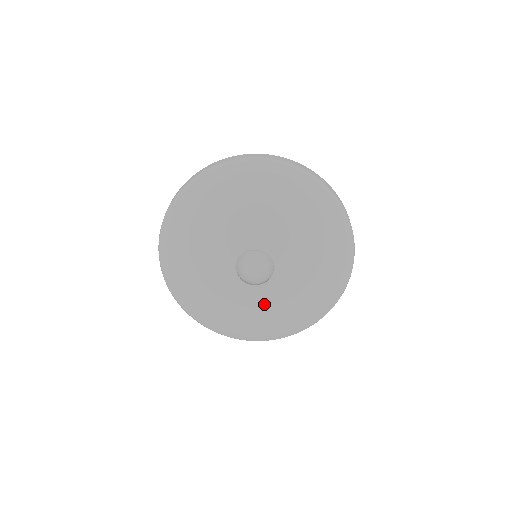
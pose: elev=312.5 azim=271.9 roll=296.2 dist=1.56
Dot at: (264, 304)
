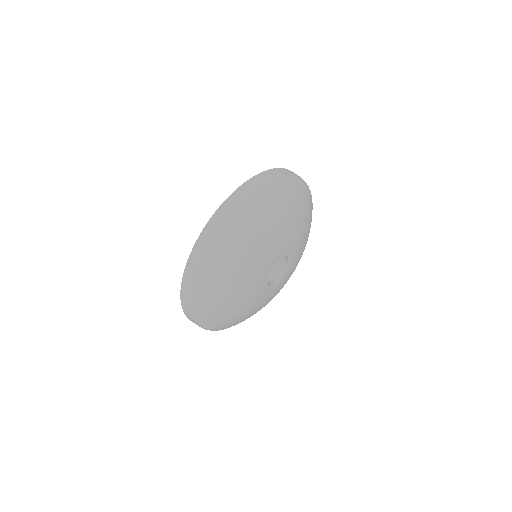
Dot at: (289, 275)
